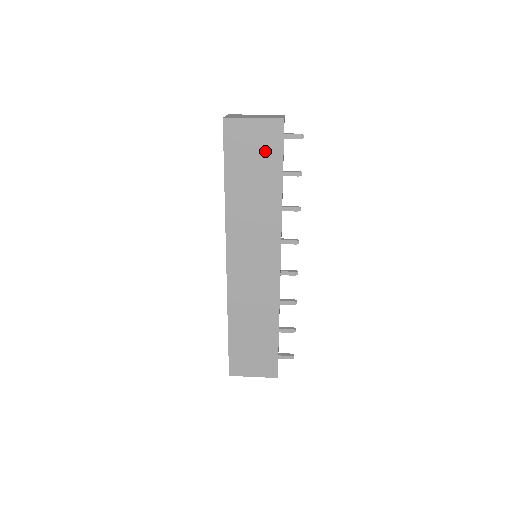
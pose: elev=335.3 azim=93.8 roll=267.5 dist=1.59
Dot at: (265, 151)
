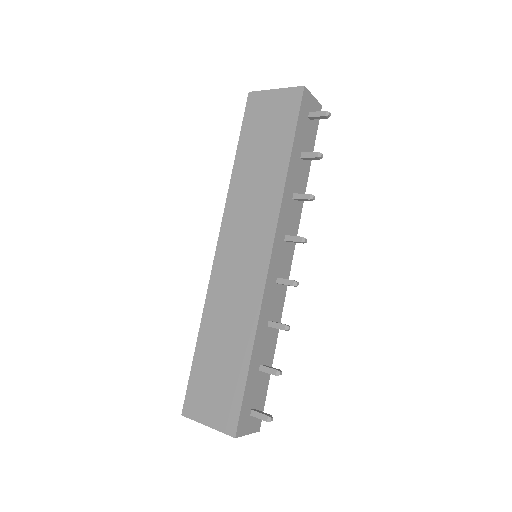
Dot at: (280, 121)
